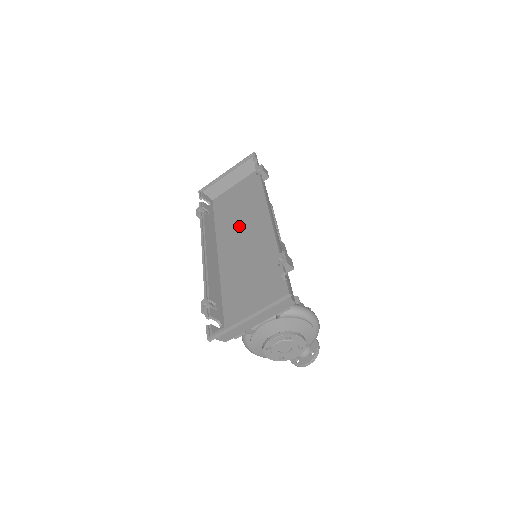
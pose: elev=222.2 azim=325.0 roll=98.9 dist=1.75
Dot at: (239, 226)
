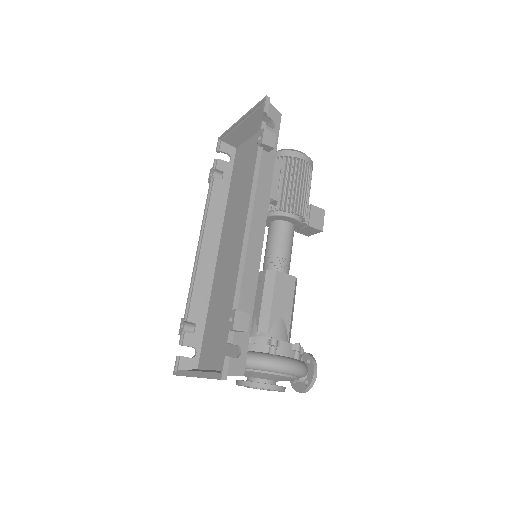
Dot at: (240, 213)
